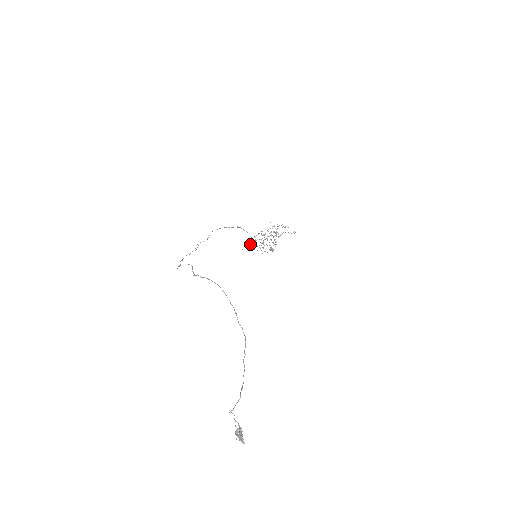
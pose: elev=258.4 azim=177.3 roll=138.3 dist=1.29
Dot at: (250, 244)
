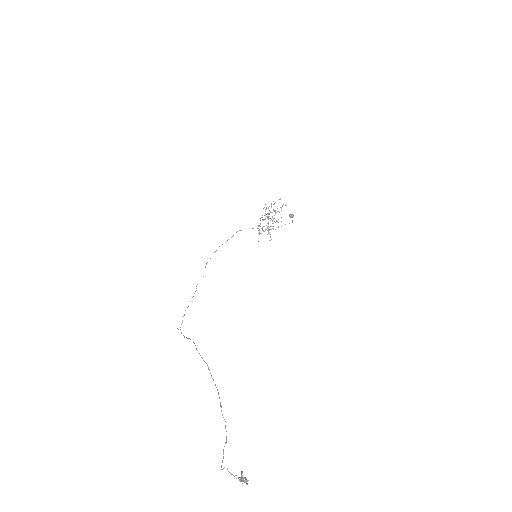
Dot at: (261, 233)
